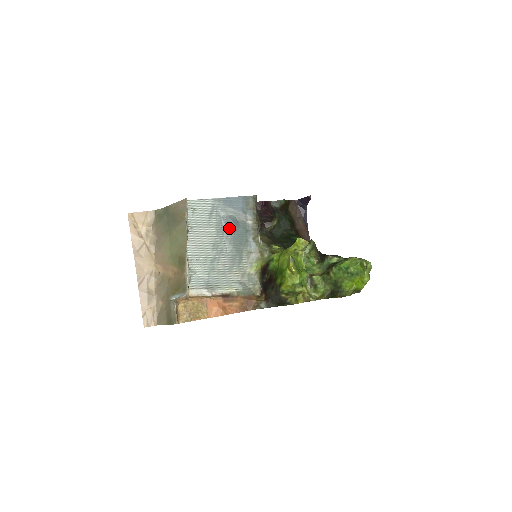
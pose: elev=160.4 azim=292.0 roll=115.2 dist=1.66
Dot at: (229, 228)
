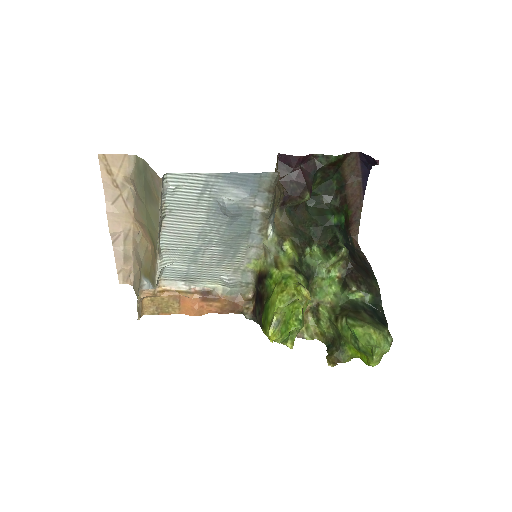
Dot at: (225, 216)
